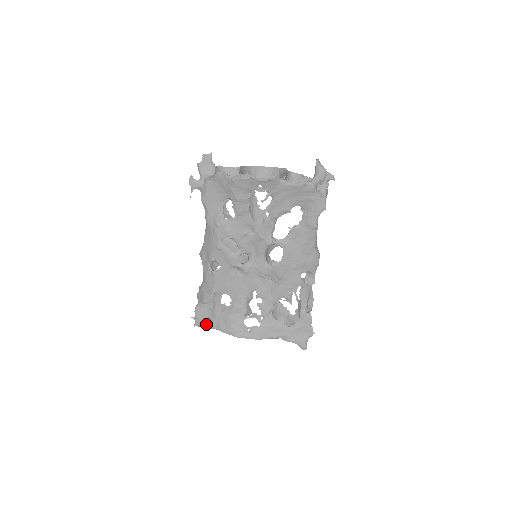
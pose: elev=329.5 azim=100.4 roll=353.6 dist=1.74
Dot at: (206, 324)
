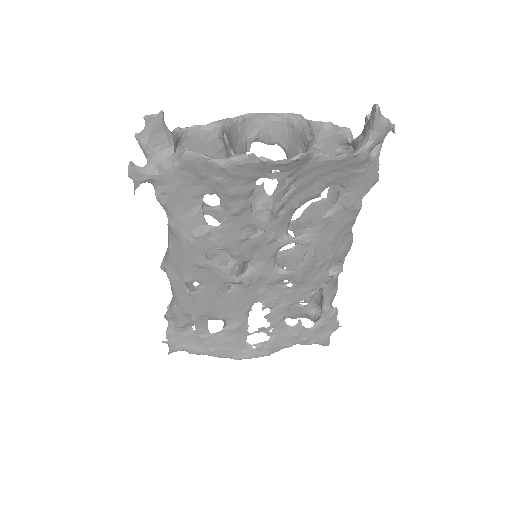
Dot at: (188, 350)
